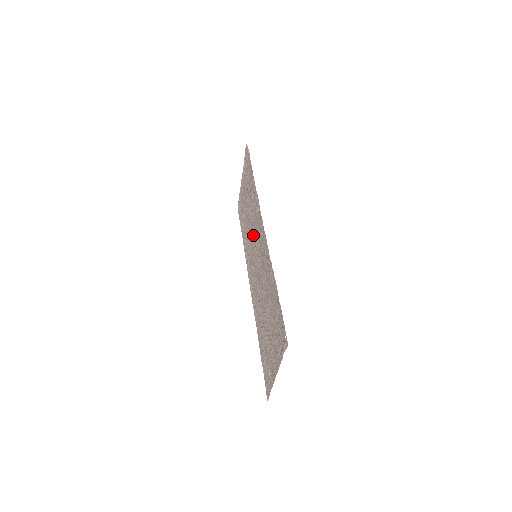
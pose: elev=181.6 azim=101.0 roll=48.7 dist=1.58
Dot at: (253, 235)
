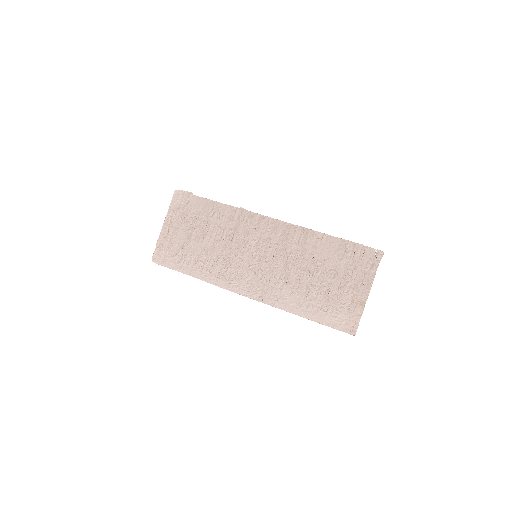
Dot at: (238, 246)
